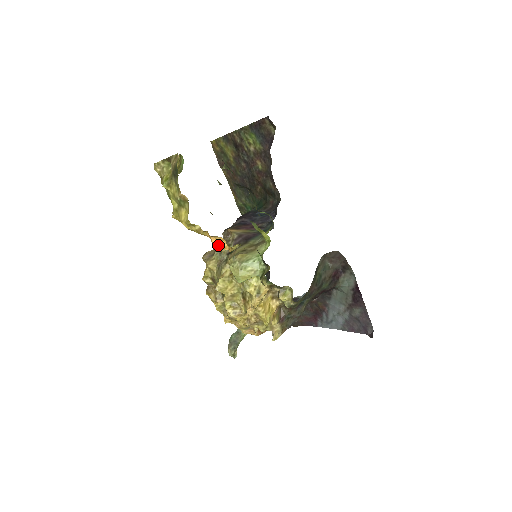
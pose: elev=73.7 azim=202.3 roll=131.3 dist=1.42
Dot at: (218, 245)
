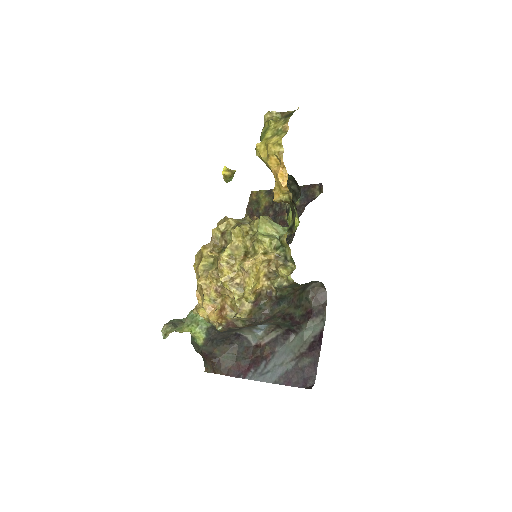
Dot at: (281, 177)
